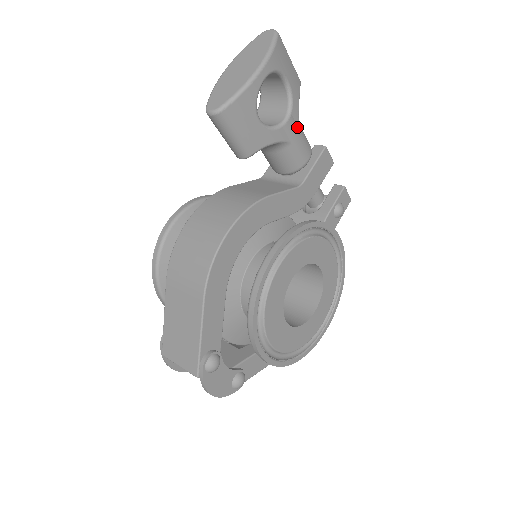
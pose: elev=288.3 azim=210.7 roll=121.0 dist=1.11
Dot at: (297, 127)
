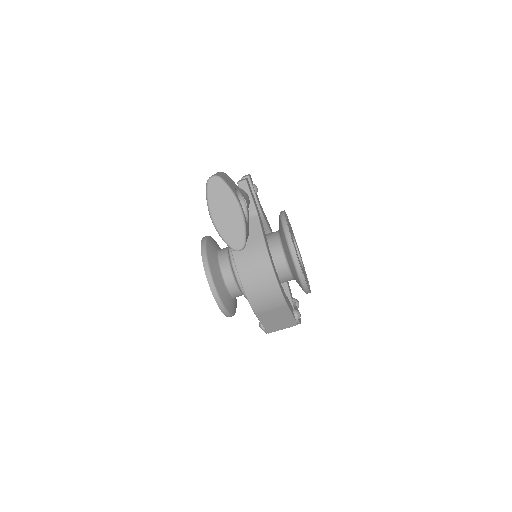
Dot at: (244, 196)
